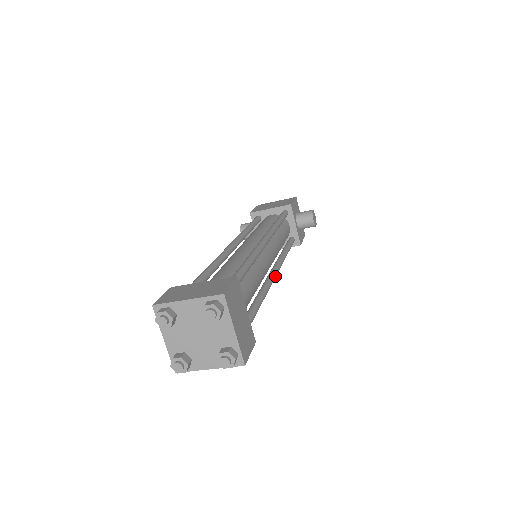
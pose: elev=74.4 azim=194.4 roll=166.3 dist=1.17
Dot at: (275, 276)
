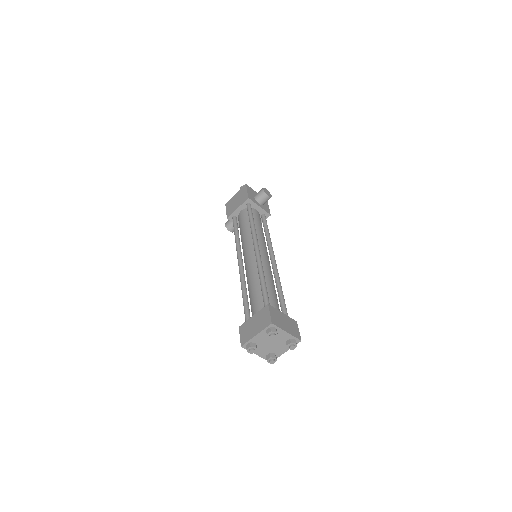
Dot at: occluded
